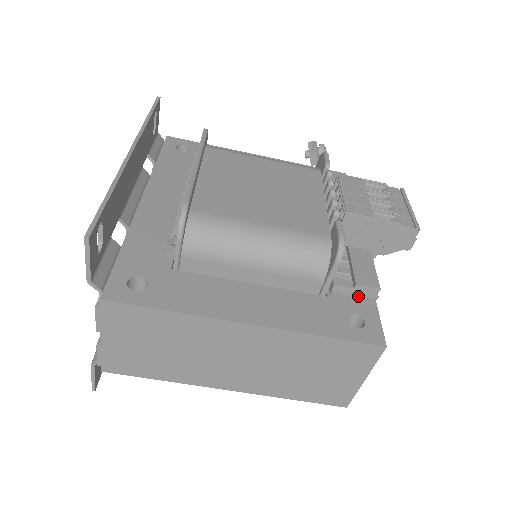
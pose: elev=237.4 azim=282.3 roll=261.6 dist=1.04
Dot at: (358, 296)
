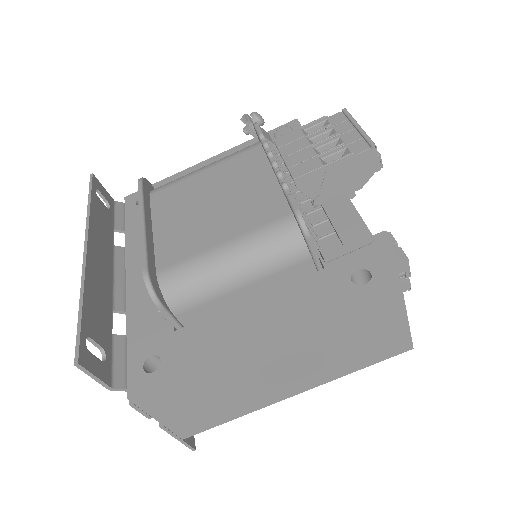
Dot at: (353, 249)
